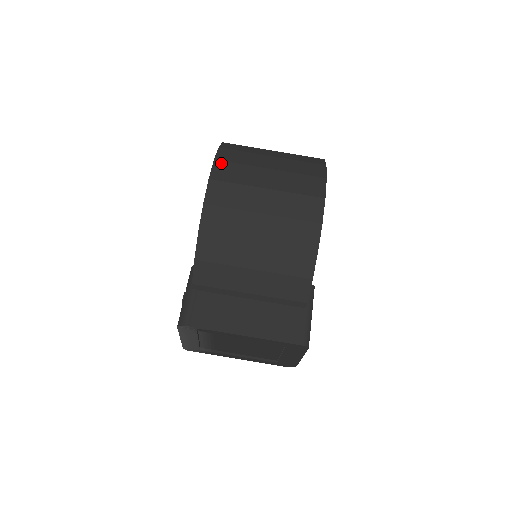
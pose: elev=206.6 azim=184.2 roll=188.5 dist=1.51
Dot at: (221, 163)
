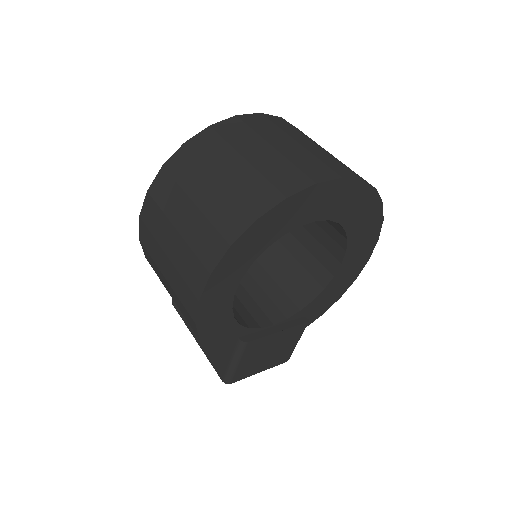
Dot at: (149, 199)
